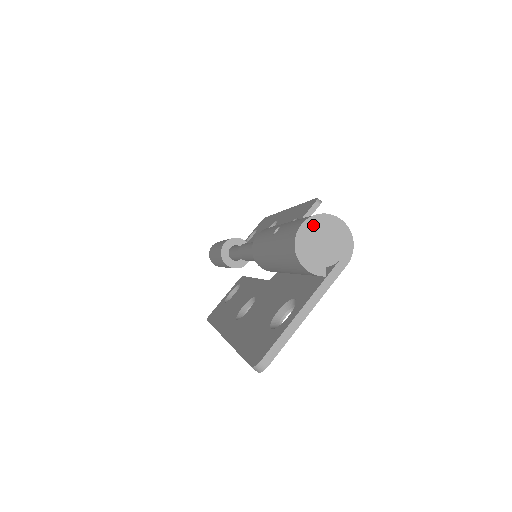
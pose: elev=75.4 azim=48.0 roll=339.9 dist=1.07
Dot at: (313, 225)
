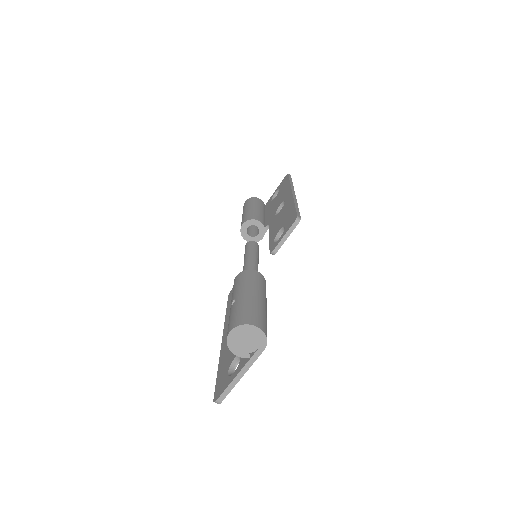
Dot at: (237, 332)
